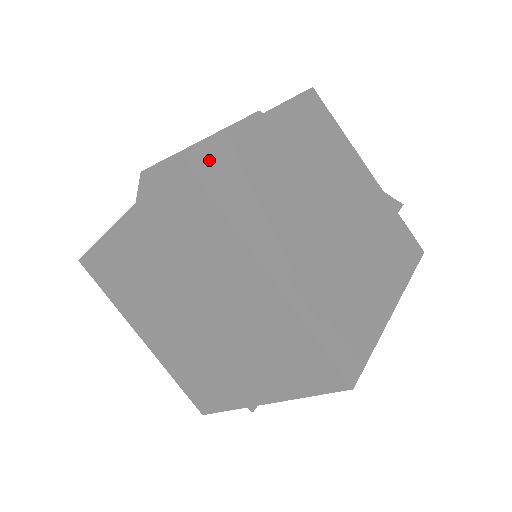
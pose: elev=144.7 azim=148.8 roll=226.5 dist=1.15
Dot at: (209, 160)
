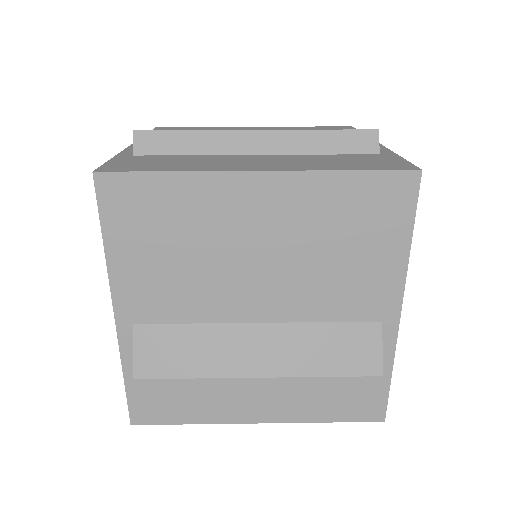
Dot at: (127, 189)
